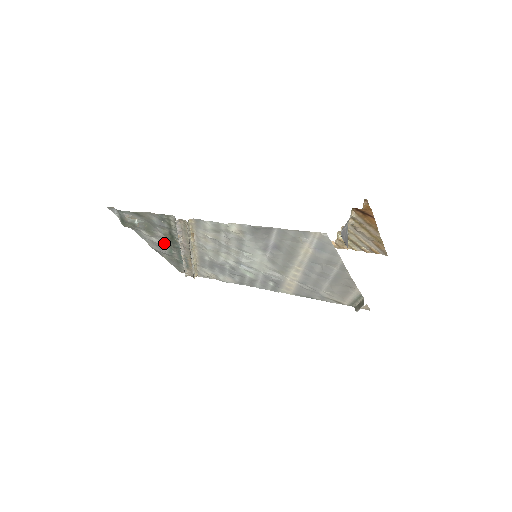
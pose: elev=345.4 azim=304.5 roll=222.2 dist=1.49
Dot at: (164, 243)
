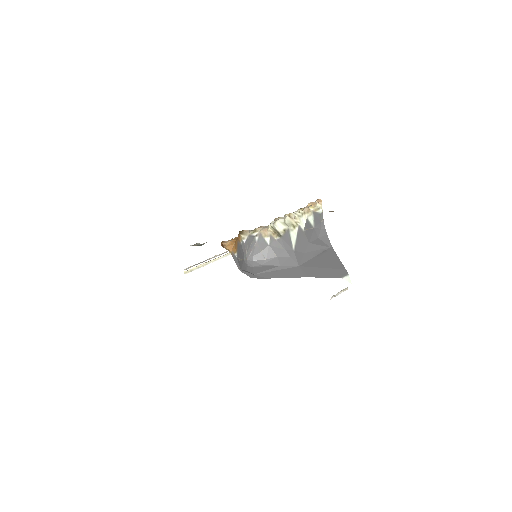
Dot at: occluded
